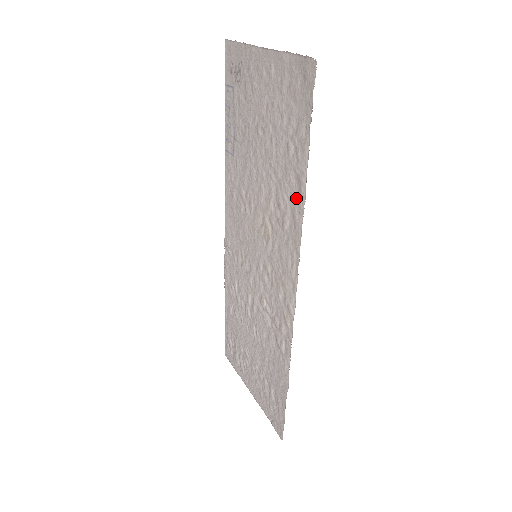
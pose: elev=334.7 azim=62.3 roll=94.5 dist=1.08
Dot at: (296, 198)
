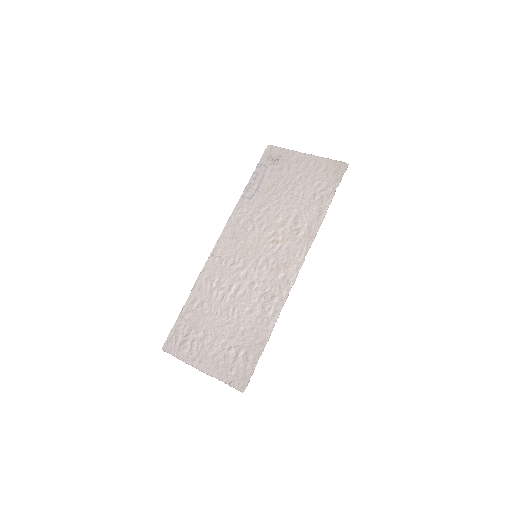
Dot at: (315, 219)
